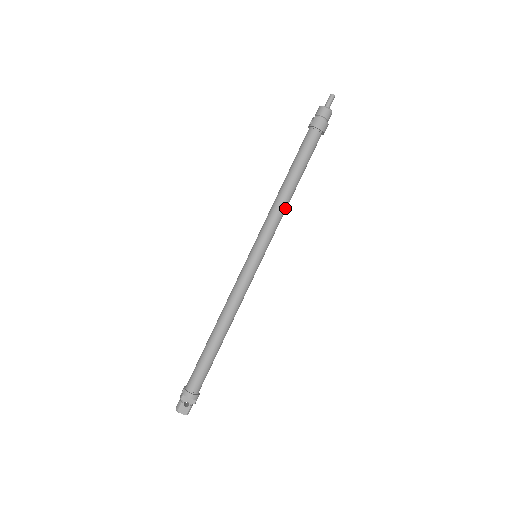
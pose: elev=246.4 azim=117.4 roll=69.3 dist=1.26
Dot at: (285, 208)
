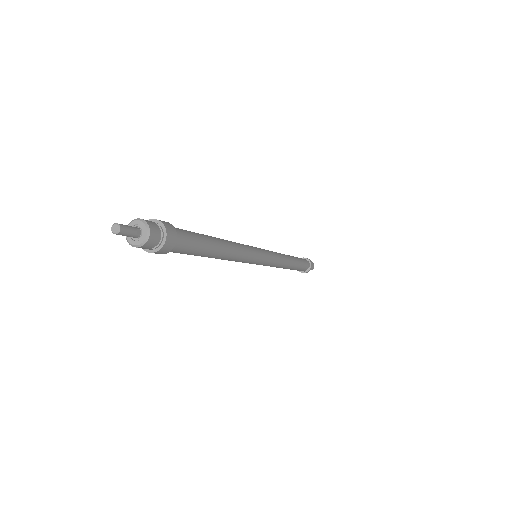
Dot at: (235, 255)
